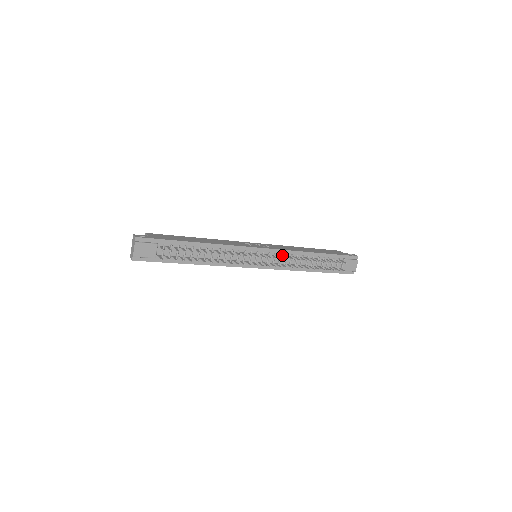
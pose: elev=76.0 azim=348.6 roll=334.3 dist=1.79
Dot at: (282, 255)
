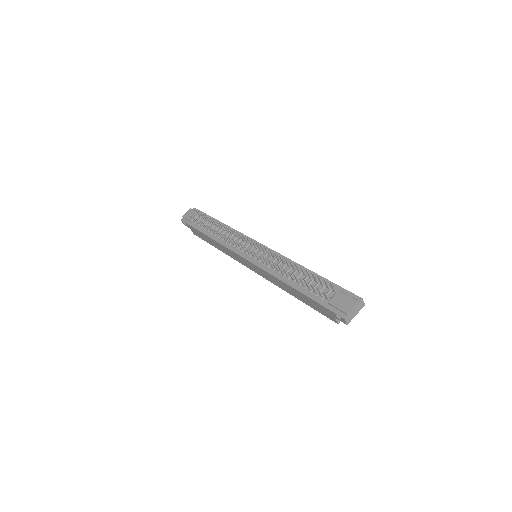
Dot at: (274, 257)
